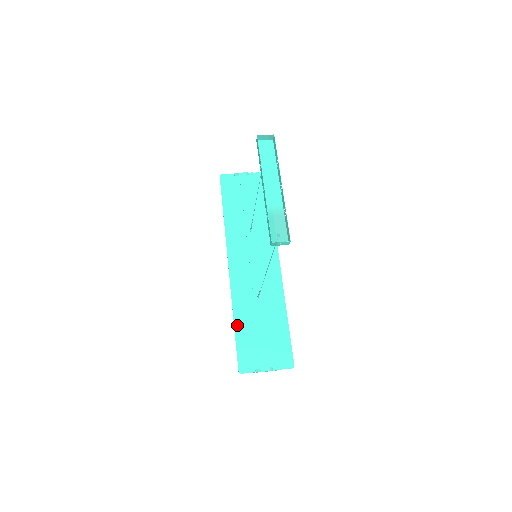
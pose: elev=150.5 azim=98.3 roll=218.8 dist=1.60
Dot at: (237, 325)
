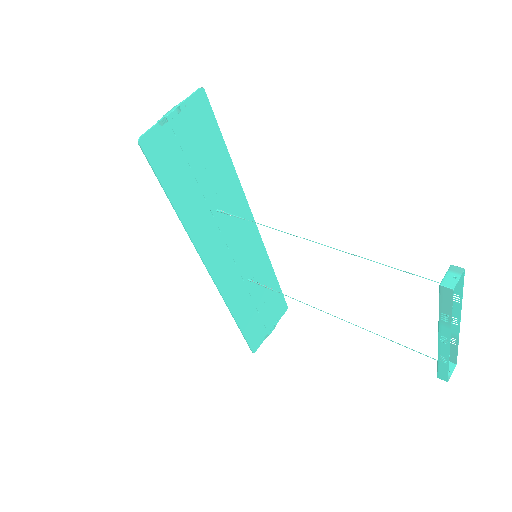
Dot at: (240, 322)
